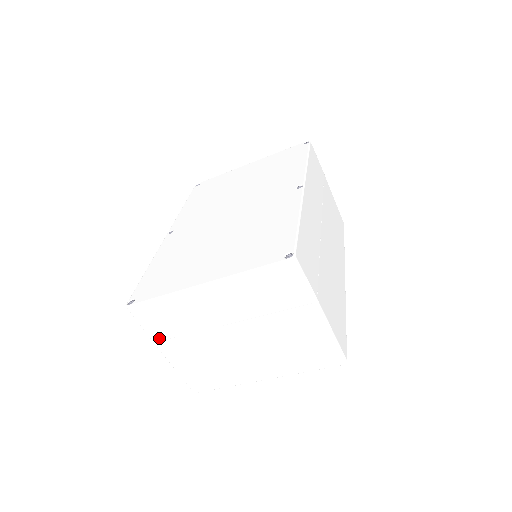
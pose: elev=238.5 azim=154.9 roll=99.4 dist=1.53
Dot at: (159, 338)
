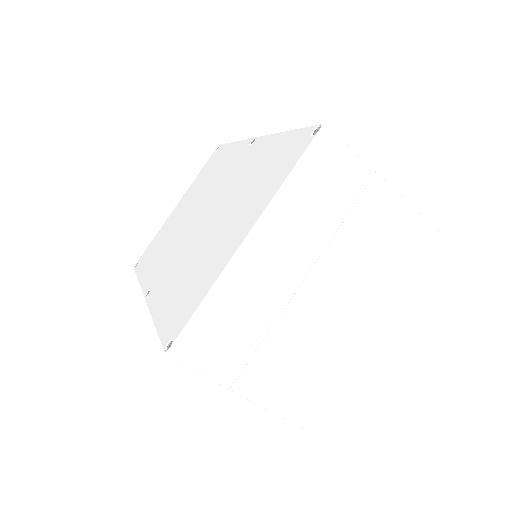
Dot at: (234, 373)
